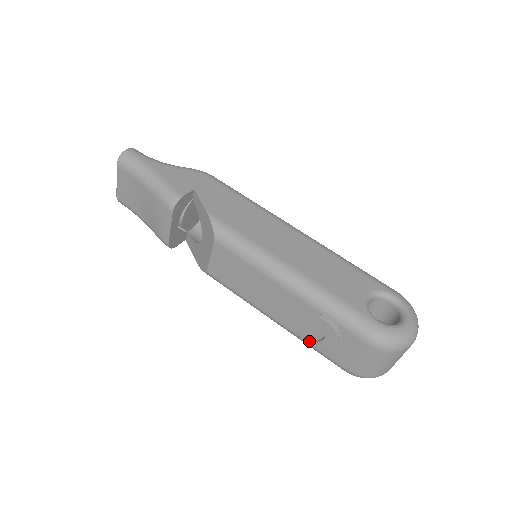
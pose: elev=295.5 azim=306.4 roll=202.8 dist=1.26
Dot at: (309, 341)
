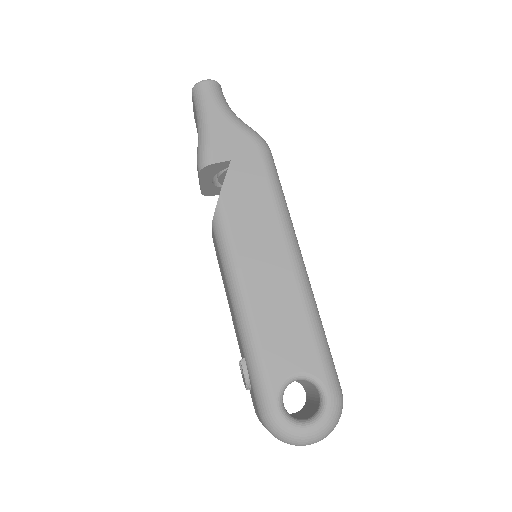
Dot at: (240, 364)
